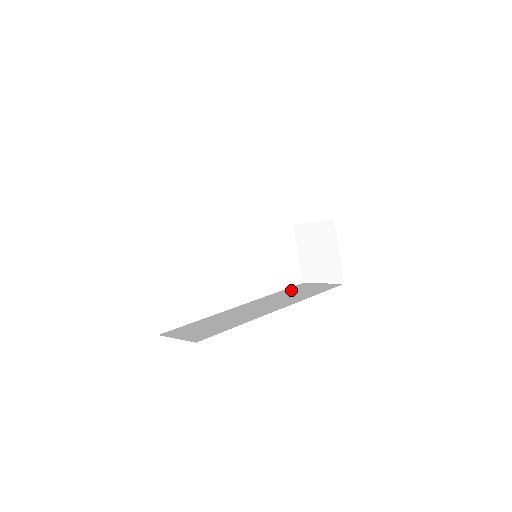
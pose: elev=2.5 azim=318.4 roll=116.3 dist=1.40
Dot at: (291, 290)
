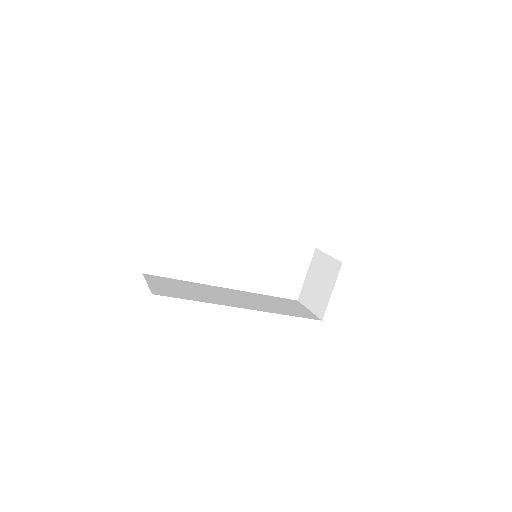
Dot at: (279, 300)
